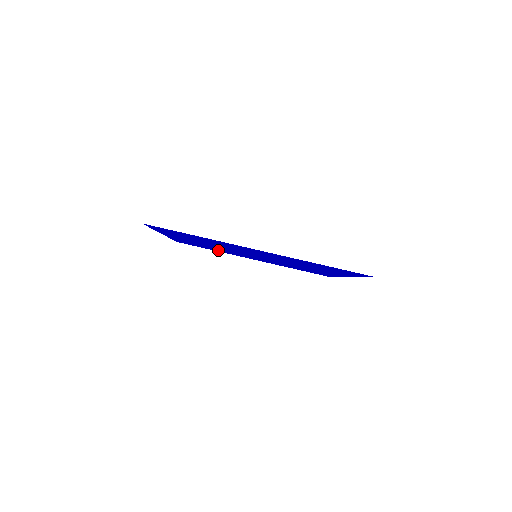
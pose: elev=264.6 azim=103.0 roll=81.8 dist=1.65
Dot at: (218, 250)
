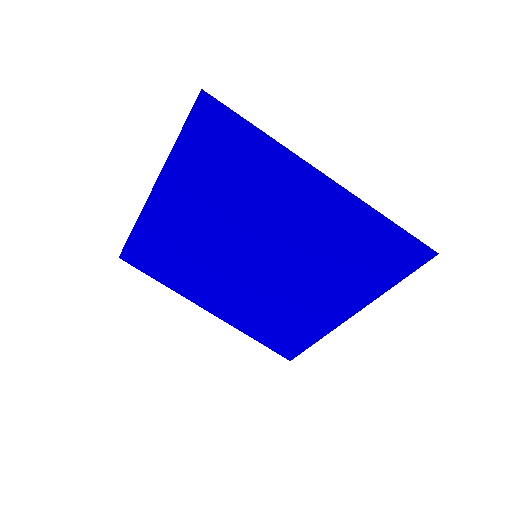
Dot at: (179, 272)
